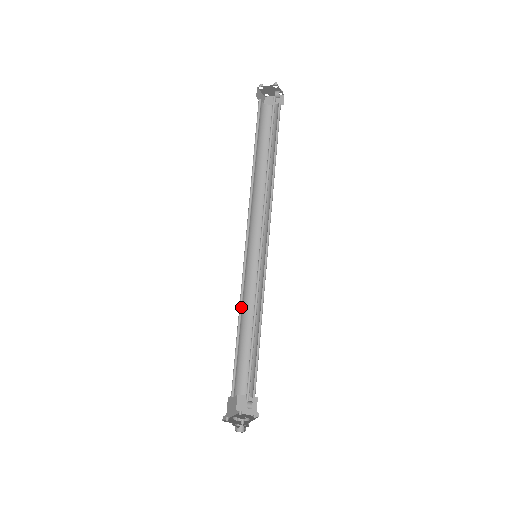
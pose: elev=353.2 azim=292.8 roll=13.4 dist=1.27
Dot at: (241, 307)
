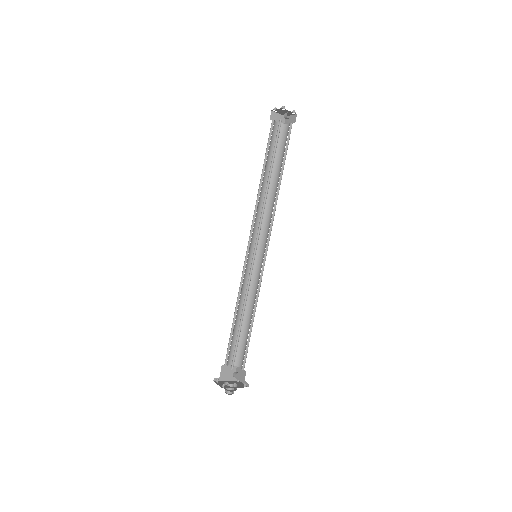
Dot at: (240, 296)
